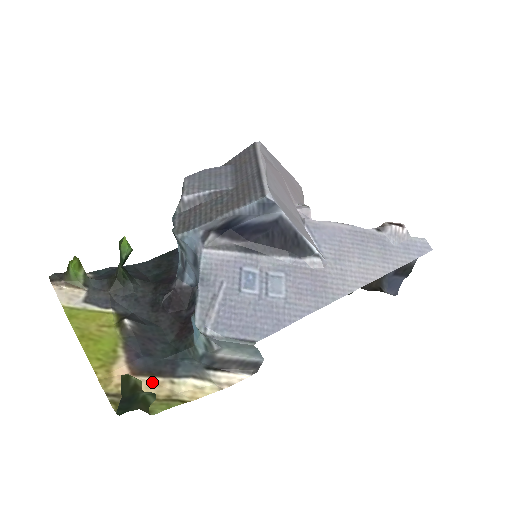
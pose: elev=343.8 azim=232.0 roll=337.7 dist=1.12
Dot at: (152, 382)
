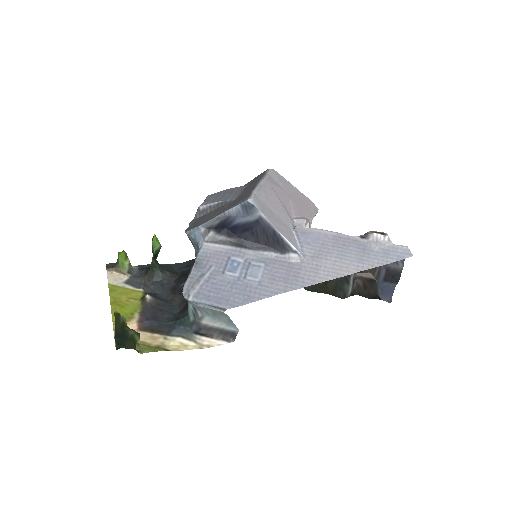
Dot at: (151, 336)
